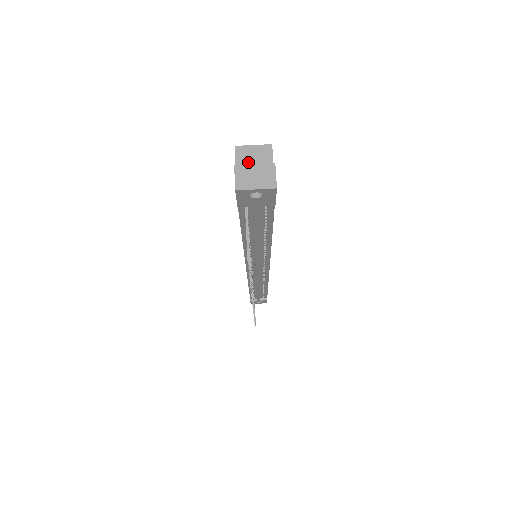
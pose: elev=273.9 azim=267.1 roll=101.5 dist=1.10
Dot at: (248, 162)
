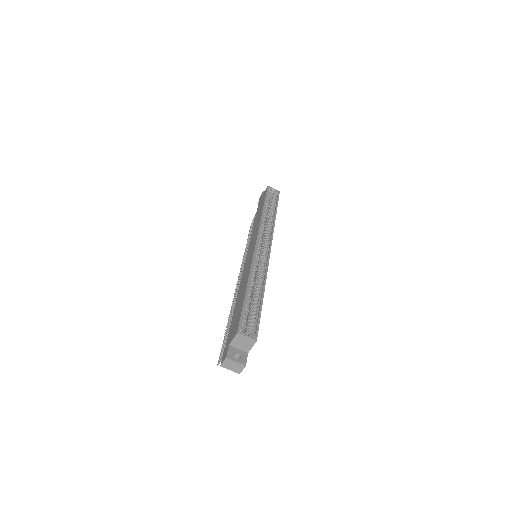
Dot at: (239, 342)
